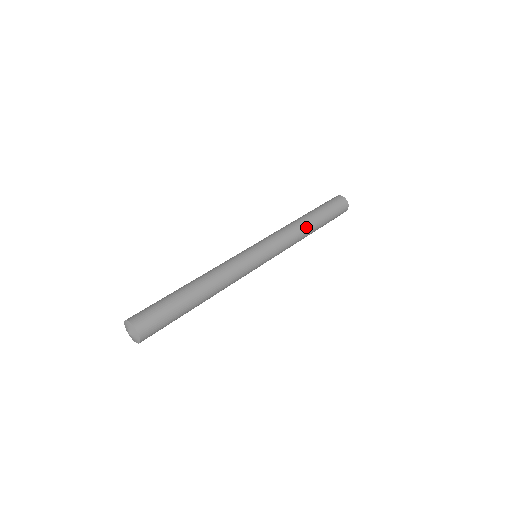
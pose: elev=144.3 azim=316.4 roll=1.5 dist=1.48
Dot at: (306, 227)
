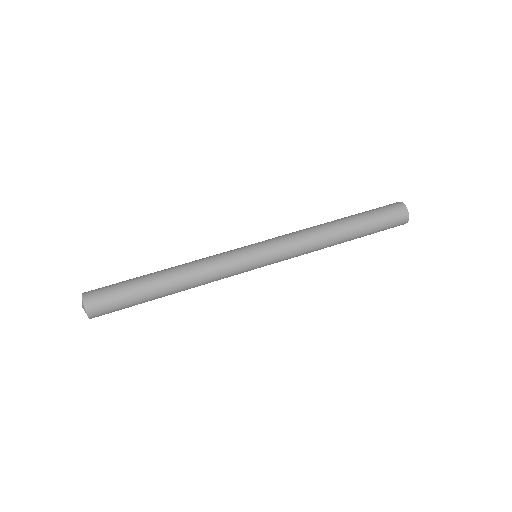
Dot at: (329, 227)
